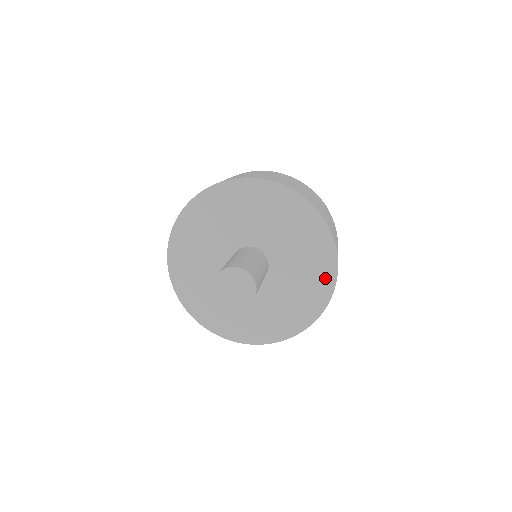
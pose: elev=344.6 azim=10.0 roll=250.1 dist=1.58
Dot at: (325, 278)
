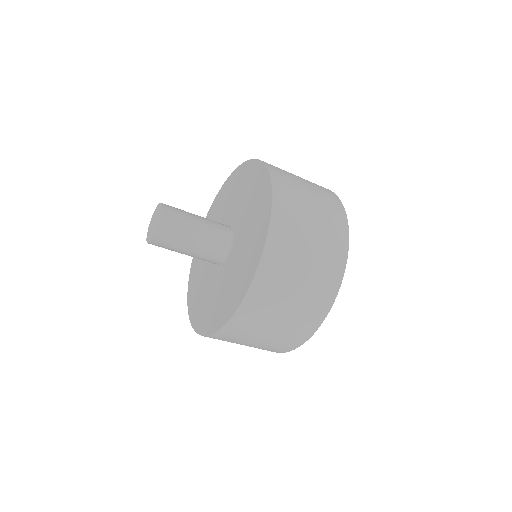
Dot at: (262, 229)
